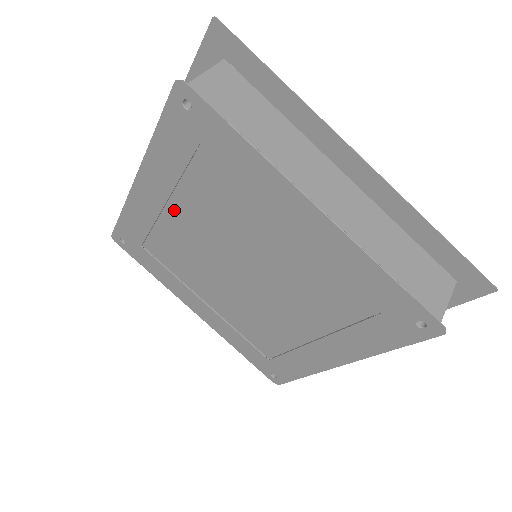
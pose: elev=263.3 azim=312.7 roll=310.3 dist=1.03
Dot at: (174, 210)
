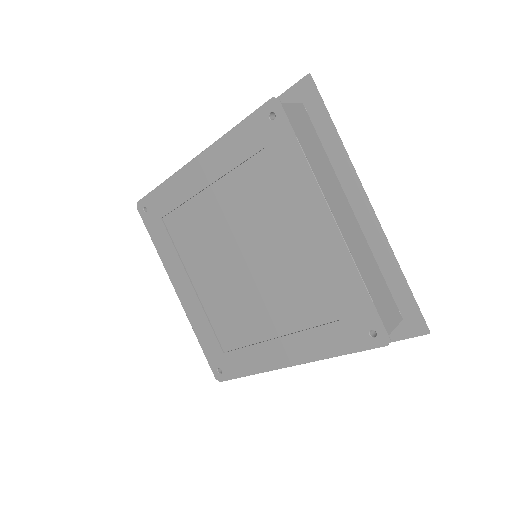
Dot at: (212, 193)
